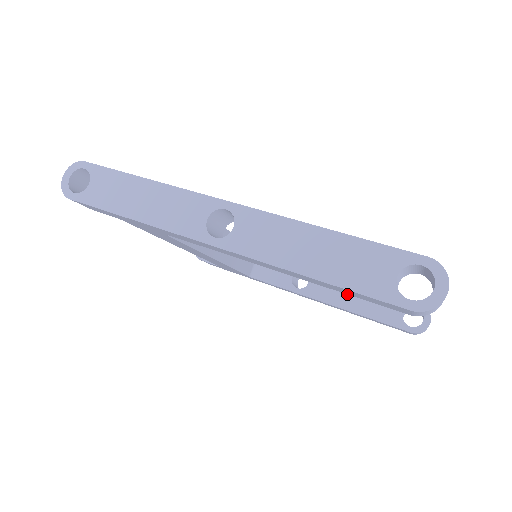
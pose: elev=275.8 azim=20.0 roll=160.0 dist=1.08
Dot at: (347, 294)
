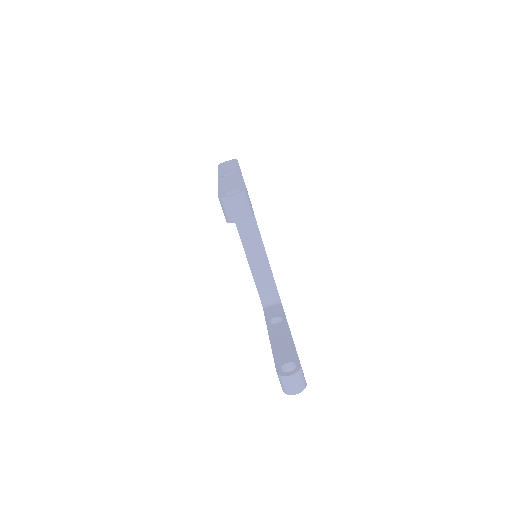
Dot at: (282, 338)
